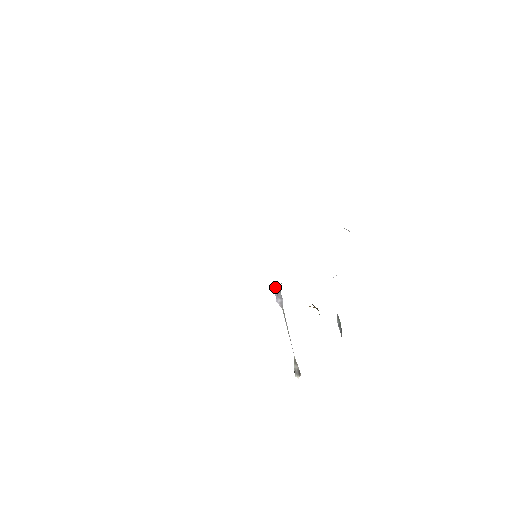
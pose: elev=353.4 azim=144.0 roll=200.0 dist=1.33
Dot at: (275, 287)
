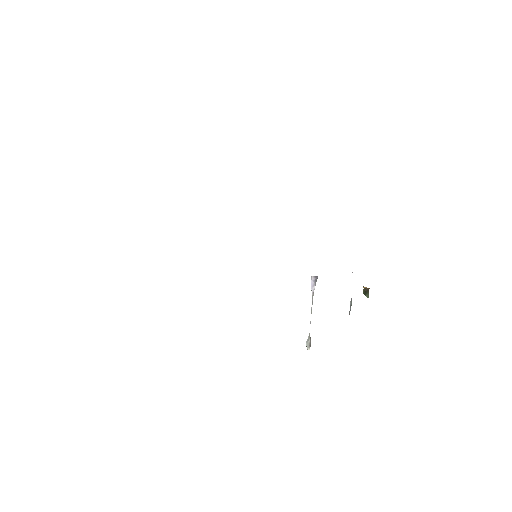
Dot at: (316, 276)
